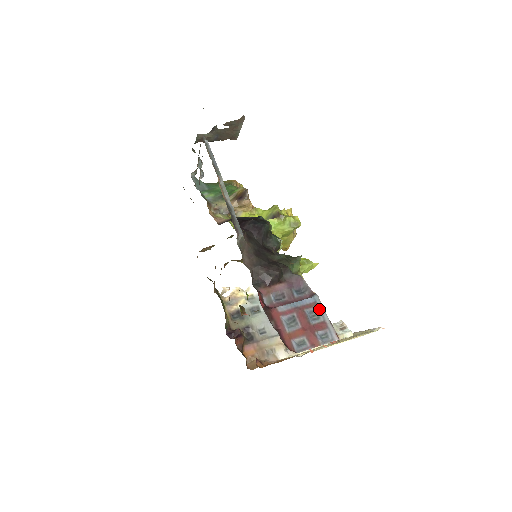
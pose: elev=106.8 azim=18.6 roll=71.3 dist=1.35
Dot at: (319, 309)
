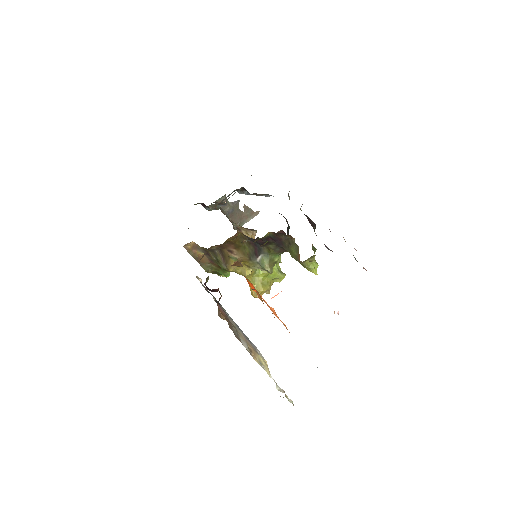
Dot at: occluded
